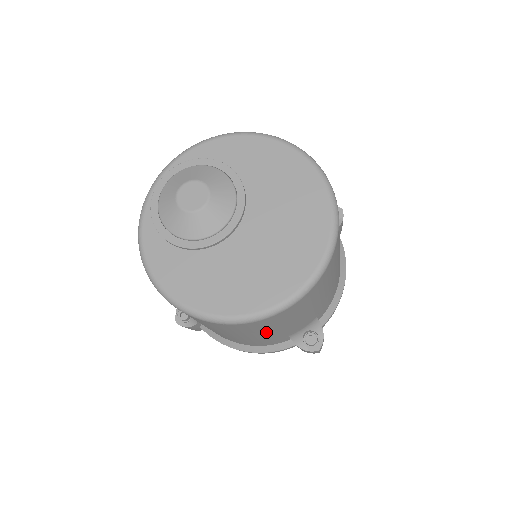
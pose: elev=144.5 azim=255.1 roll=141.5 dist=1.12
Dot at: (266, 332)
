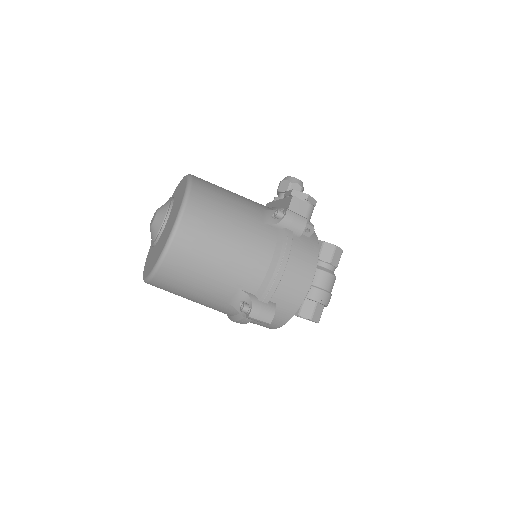
Dot at: (189, 294)
